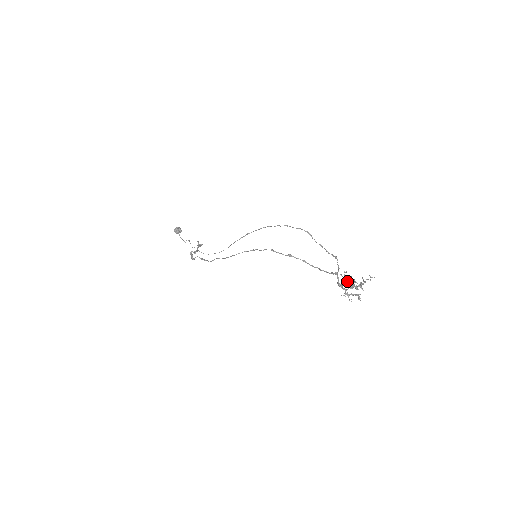
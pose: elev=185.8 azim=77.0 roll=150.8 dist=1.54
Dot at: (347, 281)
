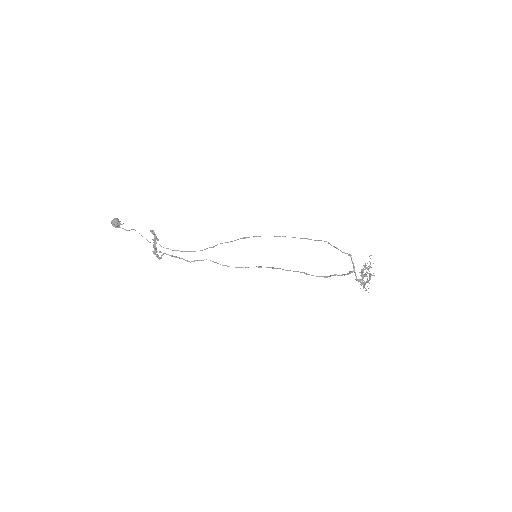
Dot at: (361, 273)
